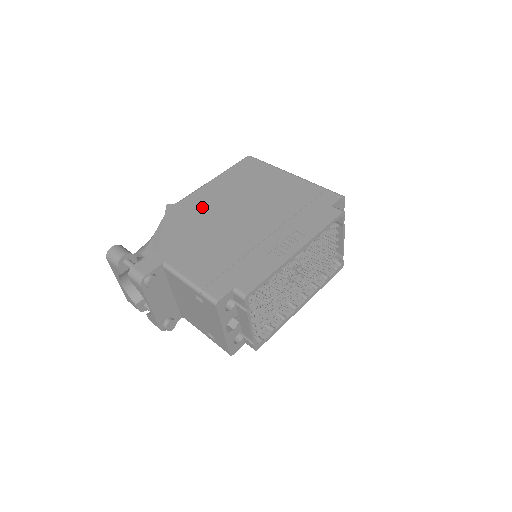
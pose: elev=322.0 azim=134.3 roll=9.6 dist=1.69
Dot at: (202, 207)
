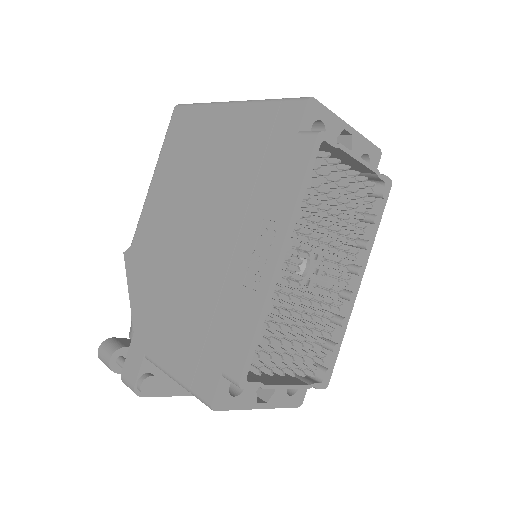
Dot at: (154, 237)
